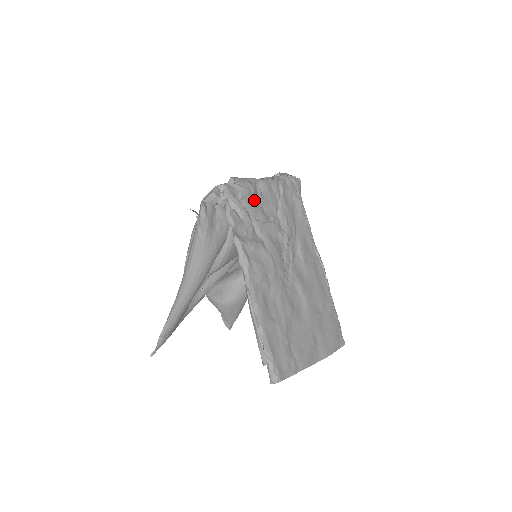
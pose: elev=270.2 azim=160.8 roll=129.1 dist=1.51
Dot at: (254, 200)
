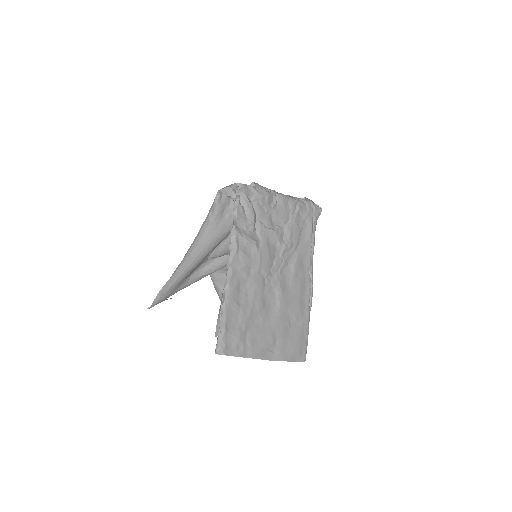
Dot at: (265, 206)
